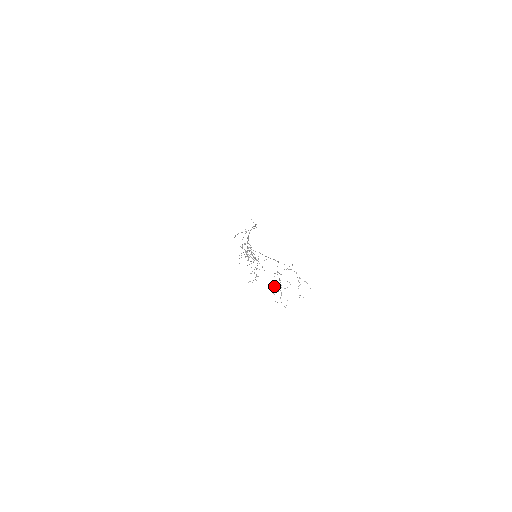
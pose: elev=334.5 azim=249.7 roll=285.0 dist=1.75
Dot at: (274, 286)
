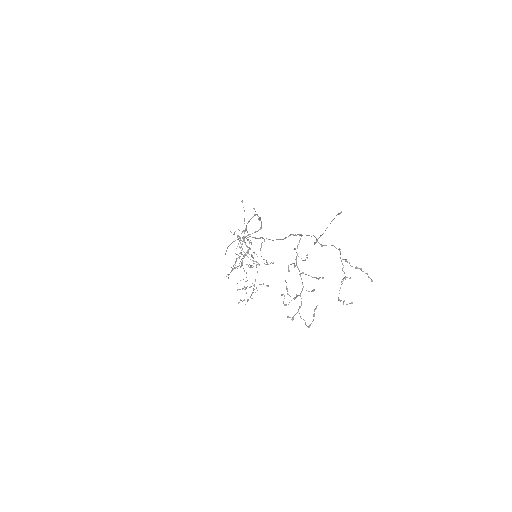
Dot at: (287, 288)
